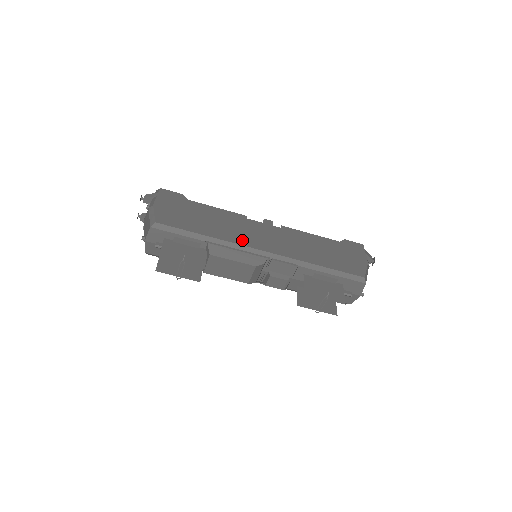
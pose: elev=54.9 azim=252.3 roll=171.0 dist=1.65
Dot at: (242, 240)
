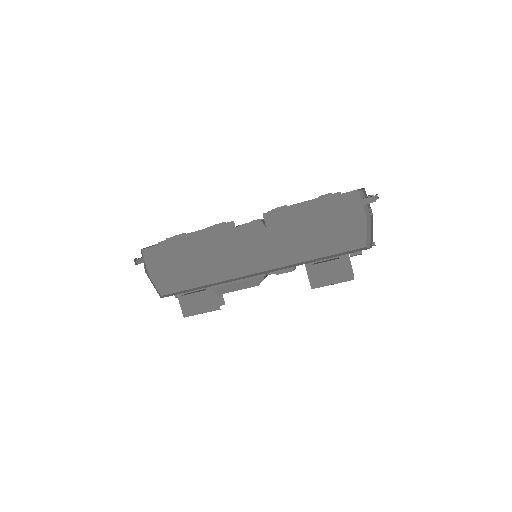
Dot at: (233, 272)
